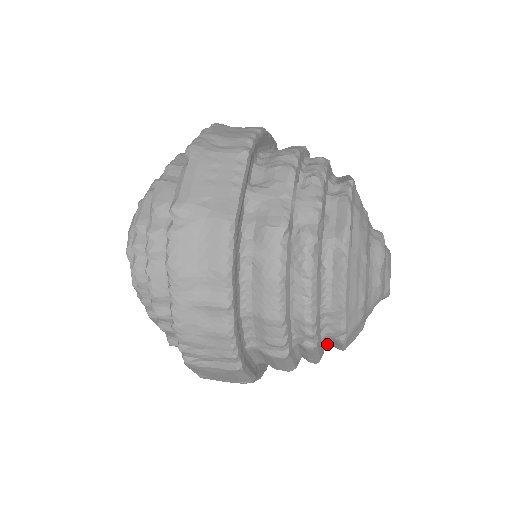
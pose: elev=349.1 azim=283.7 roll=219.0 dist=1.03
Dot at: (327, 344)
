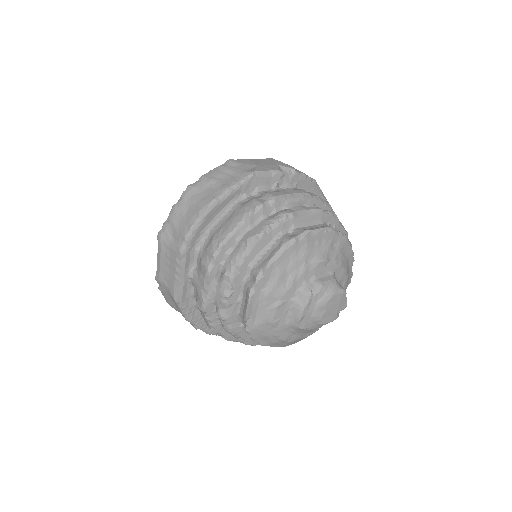
Dot at: occluded
